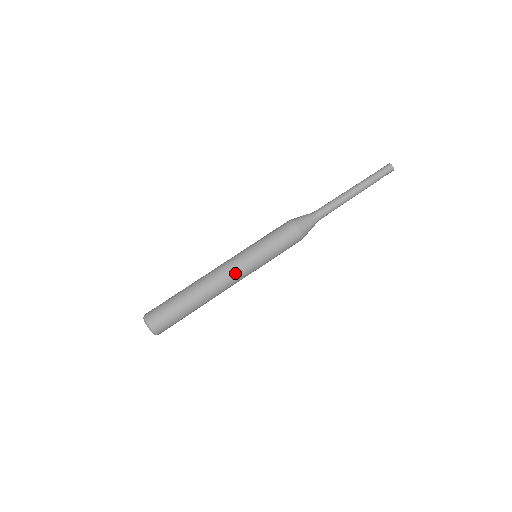
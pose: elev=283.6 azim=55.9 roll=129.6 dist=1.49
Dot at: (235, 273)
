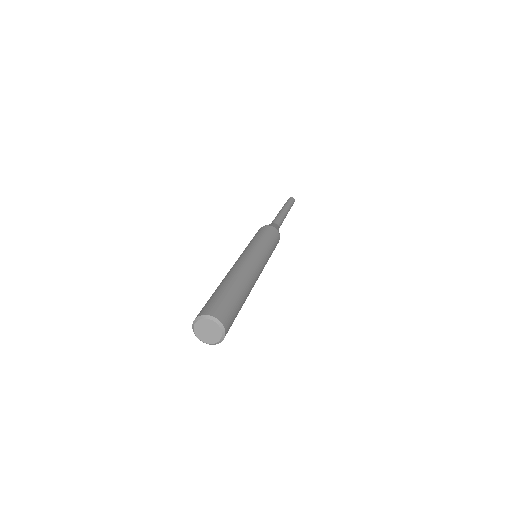
Dot at: (255, 260)
